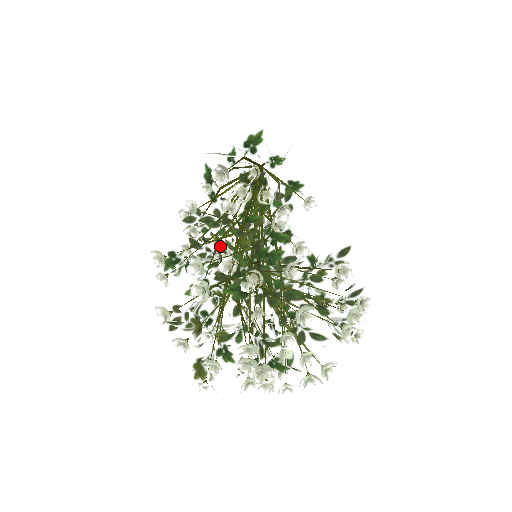
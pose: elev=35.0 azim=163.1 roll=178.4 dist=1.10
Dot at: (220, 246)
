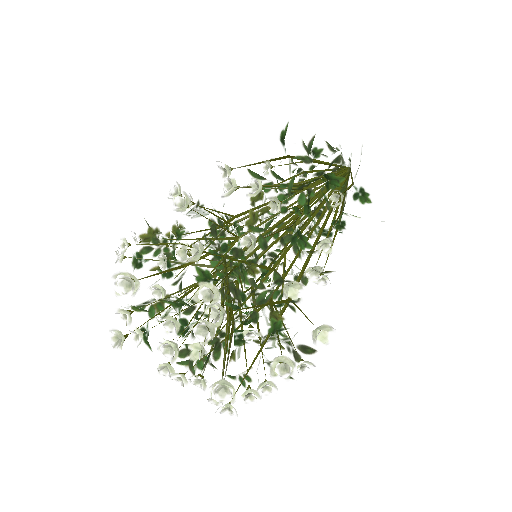
Dot at: occluded
